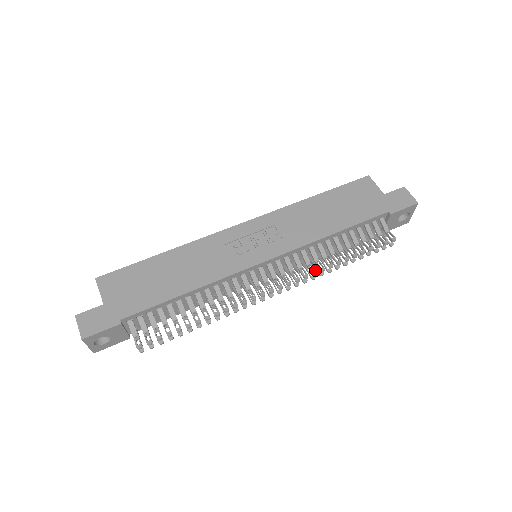
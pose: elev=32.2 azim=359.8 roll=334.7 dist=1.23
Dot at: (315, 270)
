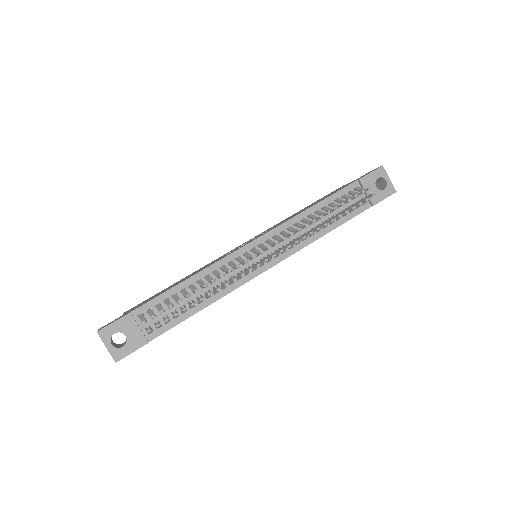
Dot at: (300, 228)
